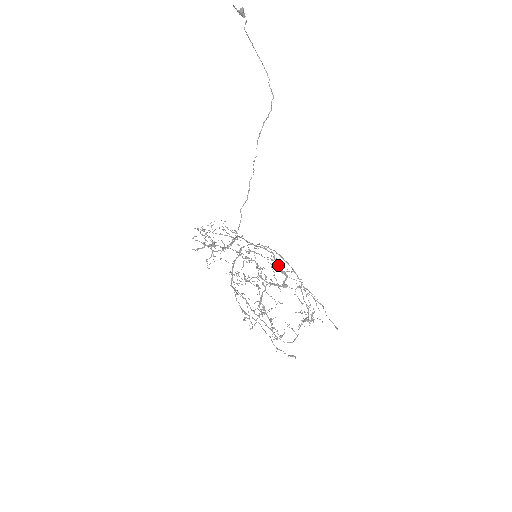
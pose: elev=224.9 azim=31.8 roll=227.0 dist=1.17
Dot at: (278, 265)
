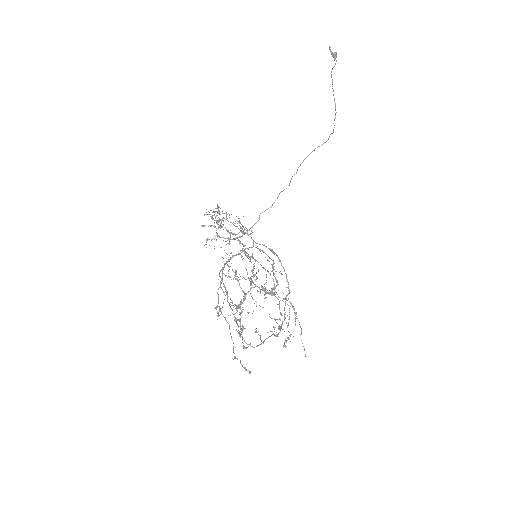
Dot at: occluded
